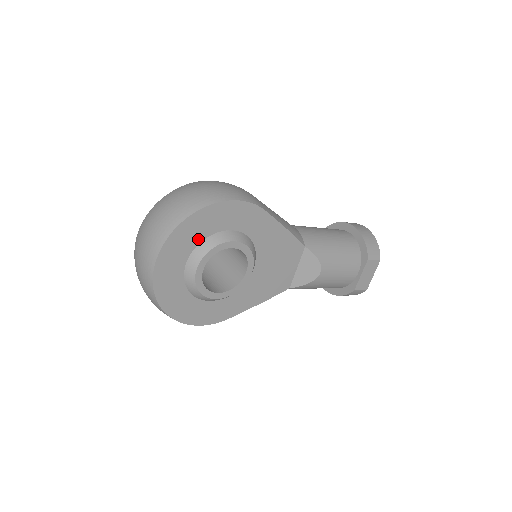
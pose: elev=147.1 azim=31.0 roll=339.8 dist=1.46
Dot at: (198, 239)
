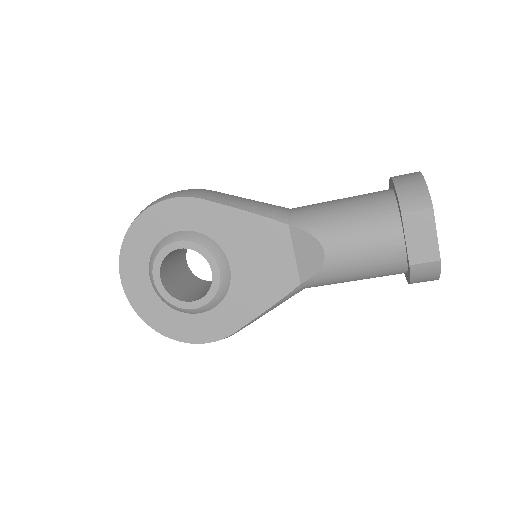
Dot at: (148, 250)
